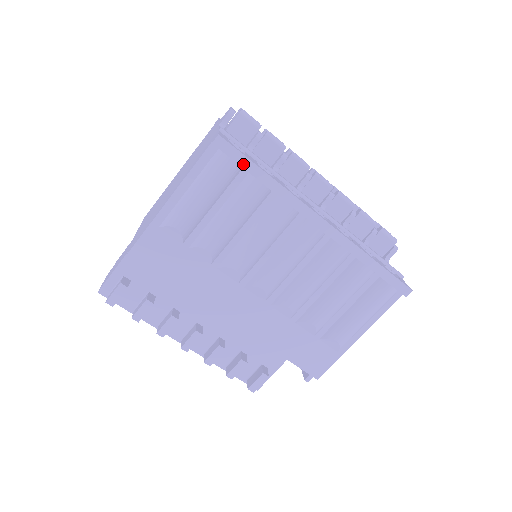
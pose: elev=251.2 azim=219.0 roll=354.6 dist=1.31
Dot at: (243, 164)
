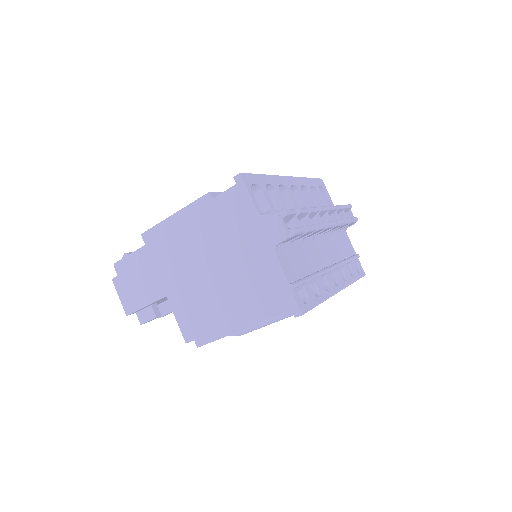
Dot at: occluded
